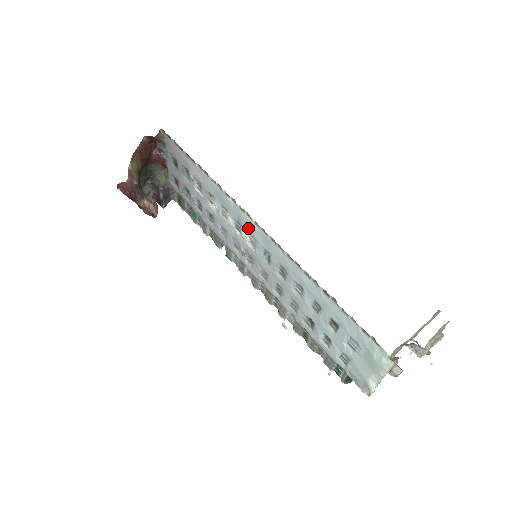
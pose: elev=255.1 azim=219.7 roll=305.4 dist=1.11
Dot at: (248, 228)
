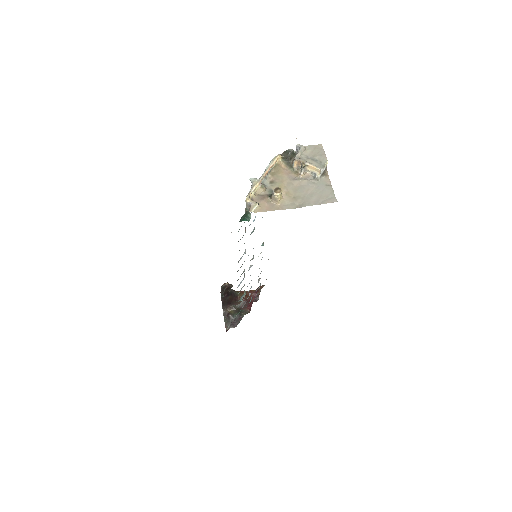
Dot at: occluded
